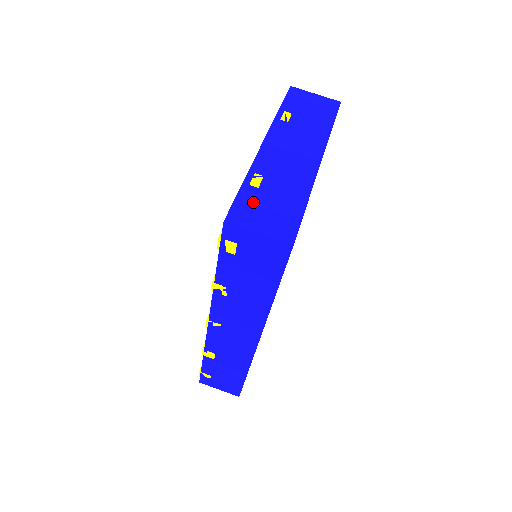
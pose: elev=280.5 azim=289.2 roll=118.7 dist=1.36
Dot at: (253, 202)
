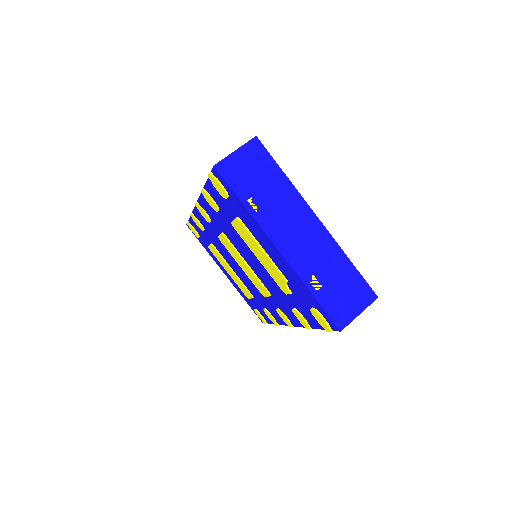
Dot at: (333, 300)
